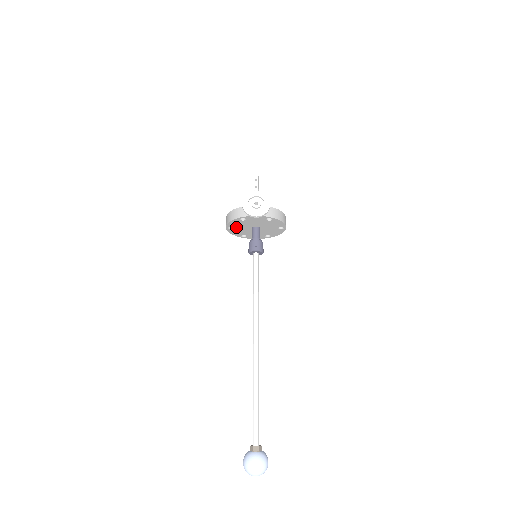
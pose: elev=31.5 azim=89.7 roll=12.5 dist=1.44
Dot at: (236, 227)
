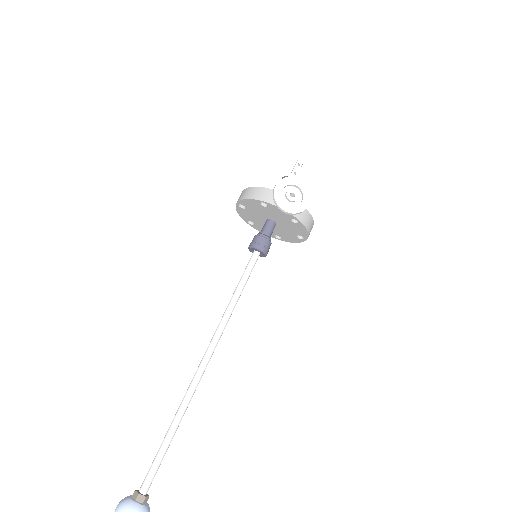
Dot at: (249, 208)
